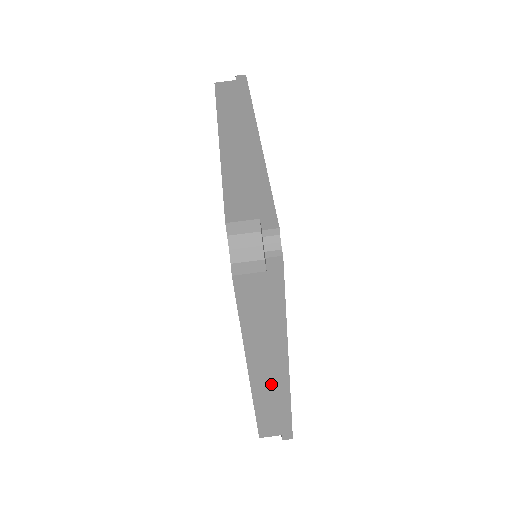
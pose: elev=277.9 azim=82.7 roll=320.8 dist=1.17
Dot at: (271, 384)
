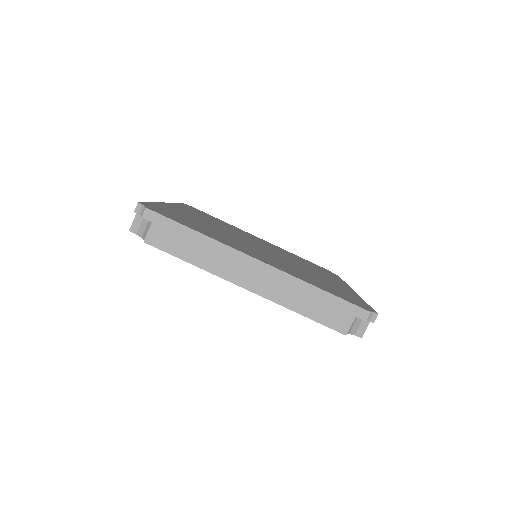
Dot at: (270, 282)
